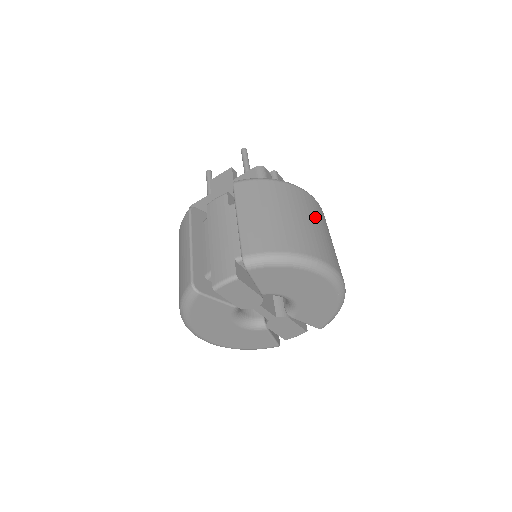
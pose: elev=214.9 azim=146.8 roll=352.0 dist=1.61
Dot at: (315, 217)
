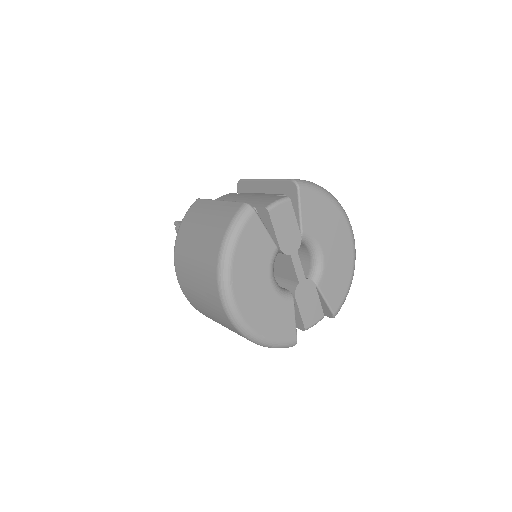
Dot at: occluded
